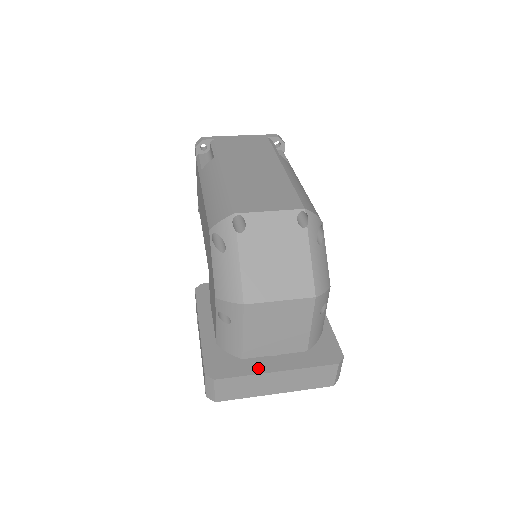
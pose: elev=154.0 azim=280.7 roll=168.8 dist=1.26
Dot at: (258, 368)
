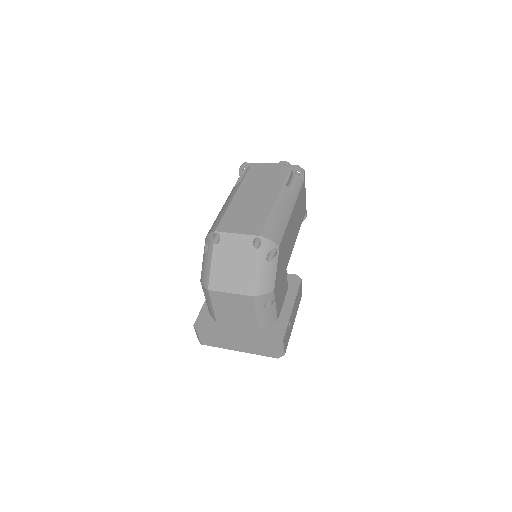
Dot at: (225, 331)
